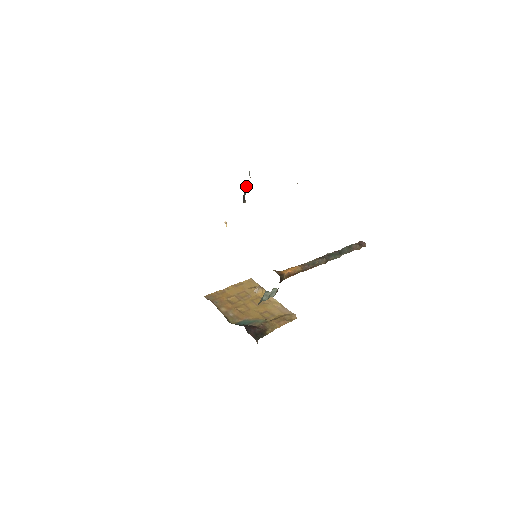
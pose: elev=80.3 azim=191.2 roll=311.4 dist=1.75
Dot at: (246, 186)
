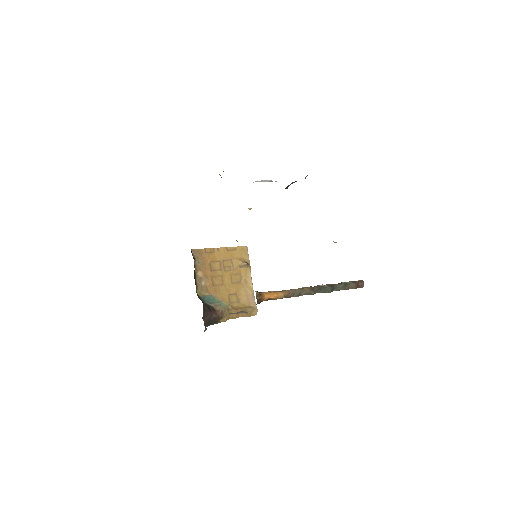
Dot at: (296, 181)
